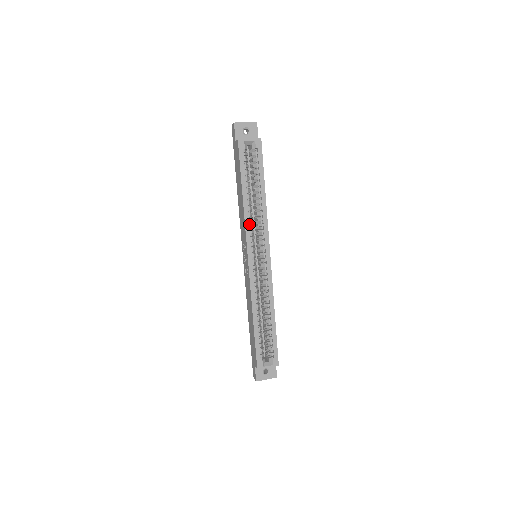
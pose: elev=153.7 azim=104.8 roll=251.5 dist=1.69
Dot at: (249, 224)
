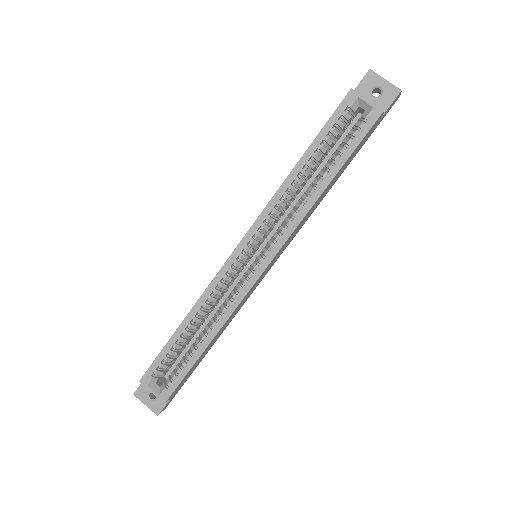
Dot at: (275, 206)
